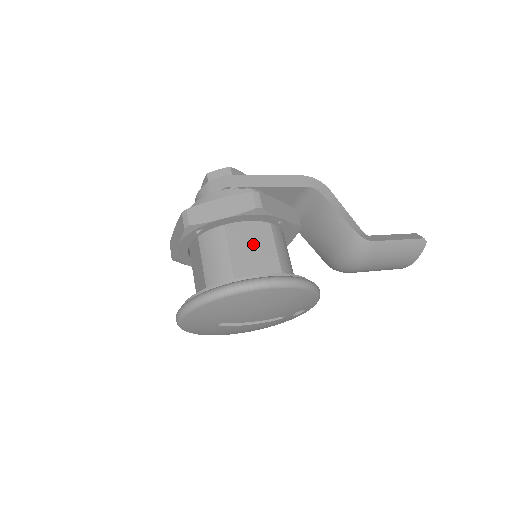
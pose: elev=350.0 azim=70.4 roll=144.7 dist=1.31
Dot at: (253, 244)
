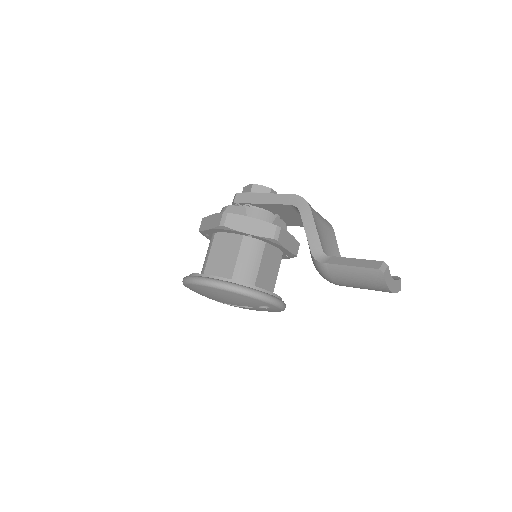
Dot at: (225, 250)
